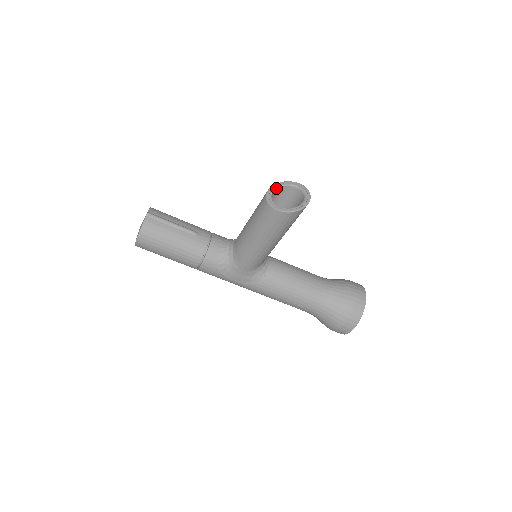
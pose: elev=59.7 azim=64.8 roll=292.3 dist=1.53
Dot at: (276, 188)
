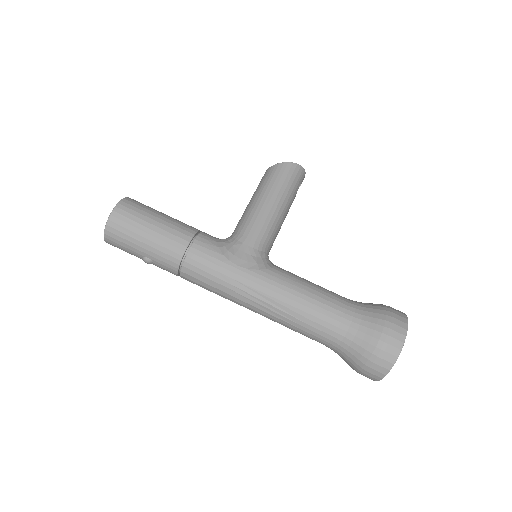
Dot at: occluded
